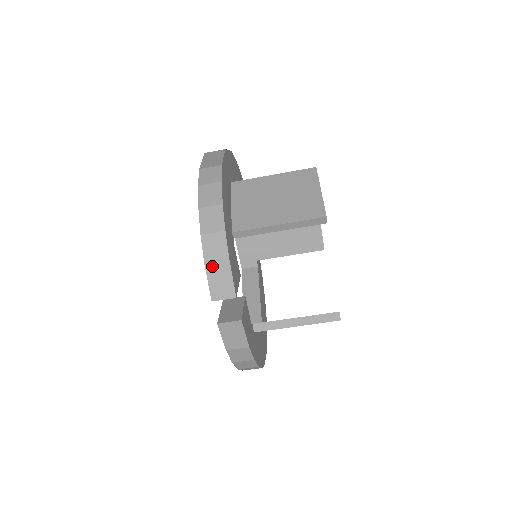
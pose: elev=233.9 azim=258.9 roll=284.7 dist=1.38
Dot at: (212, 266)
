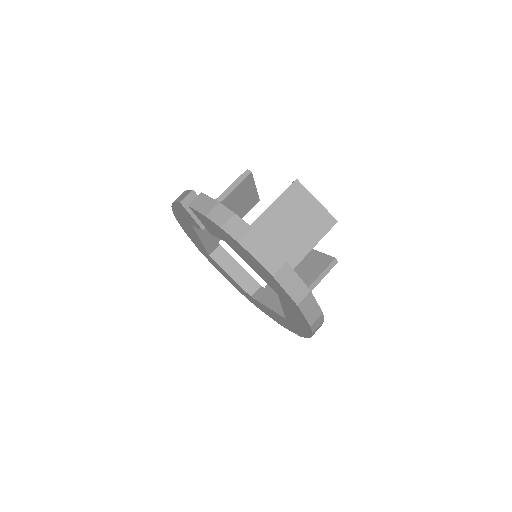
Dot at: (177, 199)
